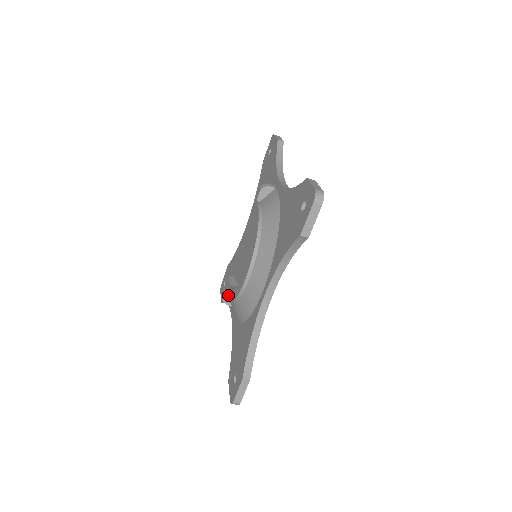
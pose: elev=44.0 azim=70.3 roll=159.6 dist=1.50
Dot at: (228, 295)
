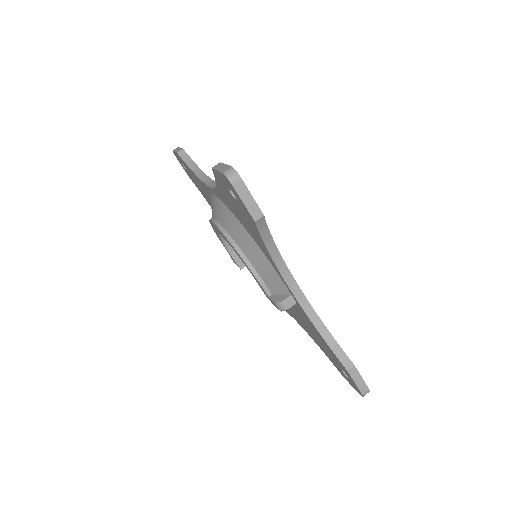
Dot at: occluded
